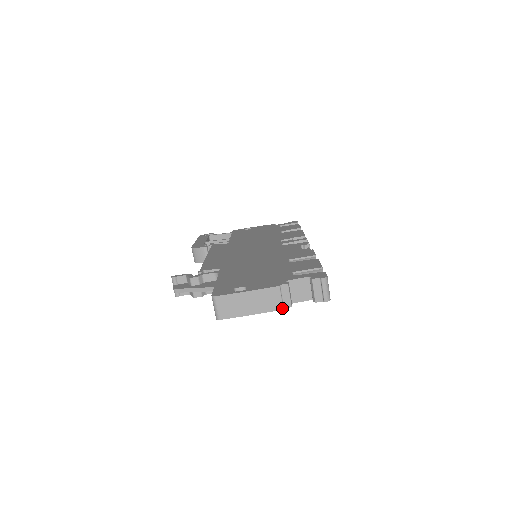
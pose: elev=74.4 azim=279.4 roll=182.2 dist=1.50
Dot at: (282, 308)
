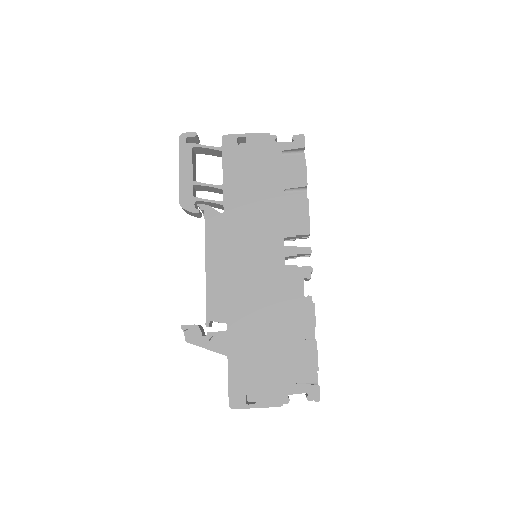
Dot at: occluded
